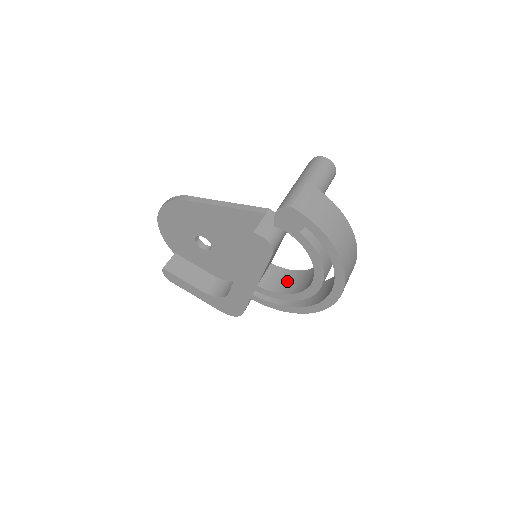
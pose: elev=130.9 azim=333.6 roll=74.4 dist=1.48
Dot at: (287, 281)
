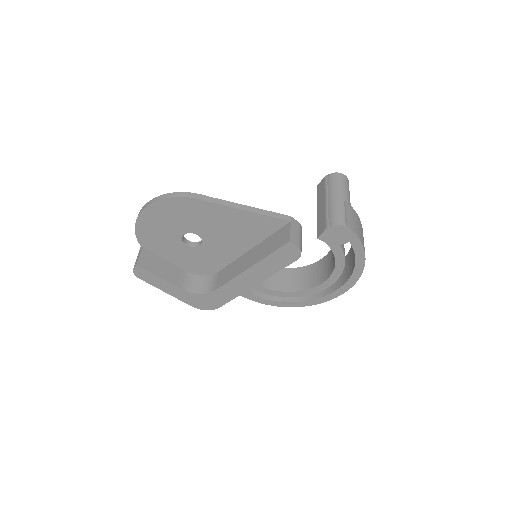
Dot at: (281, 279)
